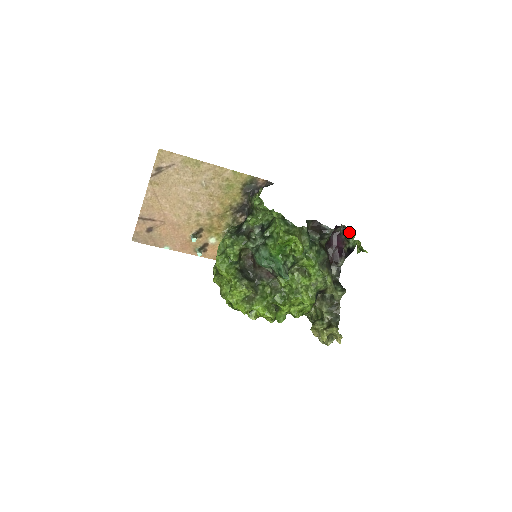
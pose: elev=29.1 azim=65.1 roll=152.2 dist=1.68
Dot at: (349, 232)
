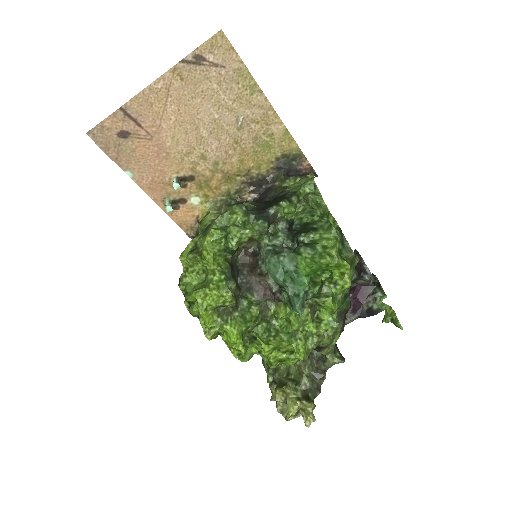
Dot at: (382, 289)
